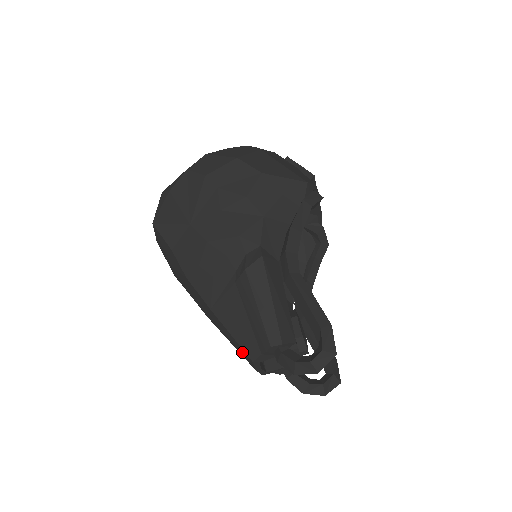
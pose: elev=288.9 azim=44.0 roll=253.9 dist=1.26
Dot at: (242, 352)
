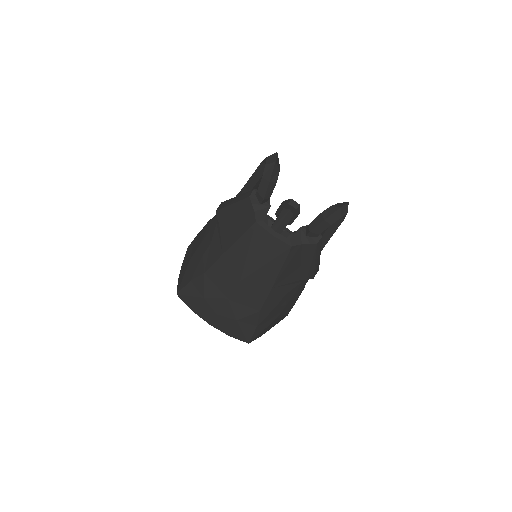
Dot at: (254, 238)
